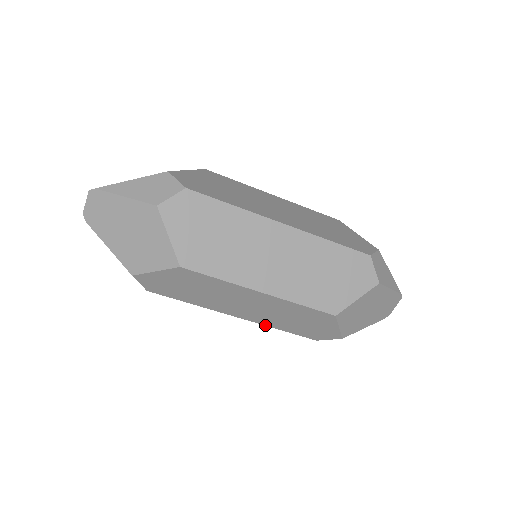
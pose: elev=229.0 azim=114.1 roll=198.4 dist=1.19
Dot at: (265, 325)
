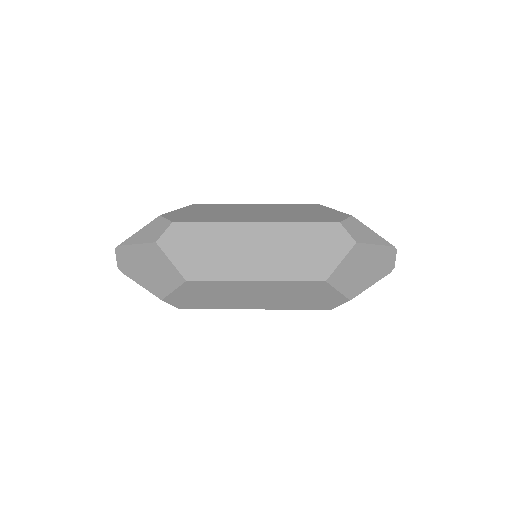
Dot at: (282, 309)
